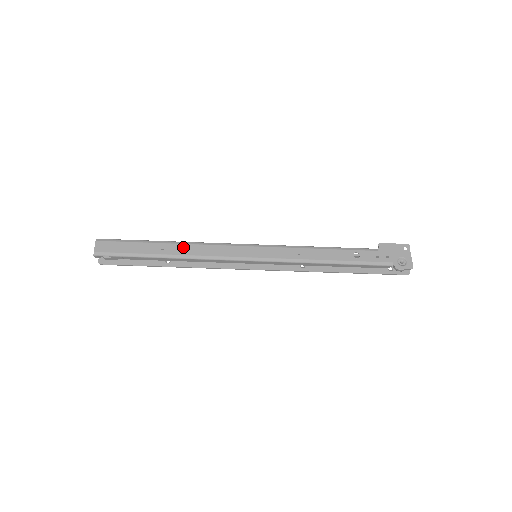
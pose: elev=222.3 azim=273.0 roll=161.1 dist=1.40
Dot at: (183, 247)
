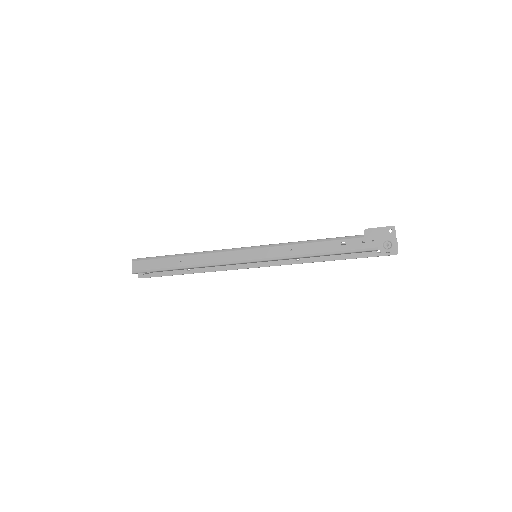
Dot at: (196, 258)
